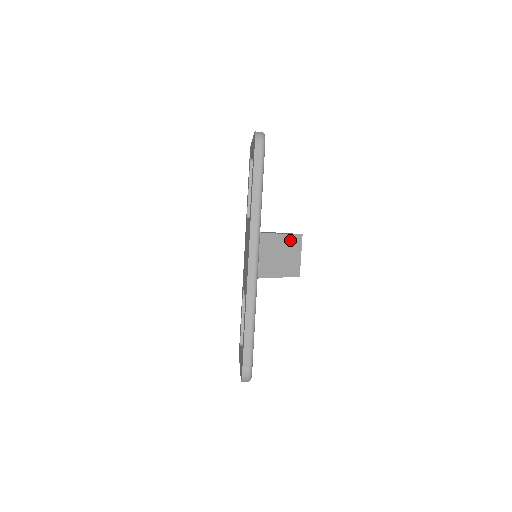
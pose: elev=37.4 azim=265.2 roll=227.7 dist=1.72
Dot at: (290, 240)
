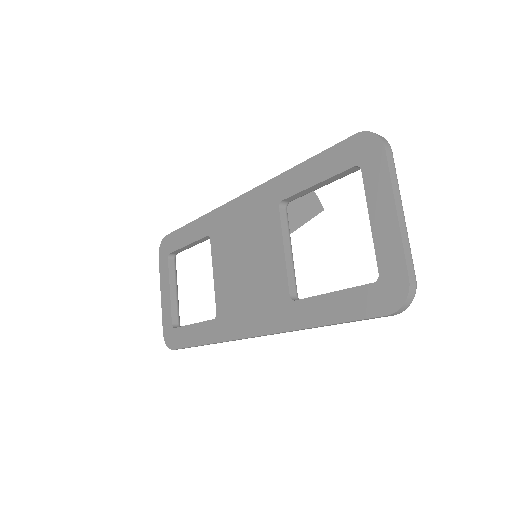
Dot at: occluded
